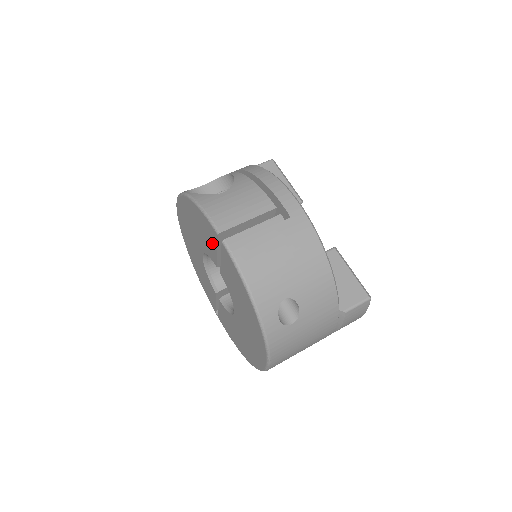
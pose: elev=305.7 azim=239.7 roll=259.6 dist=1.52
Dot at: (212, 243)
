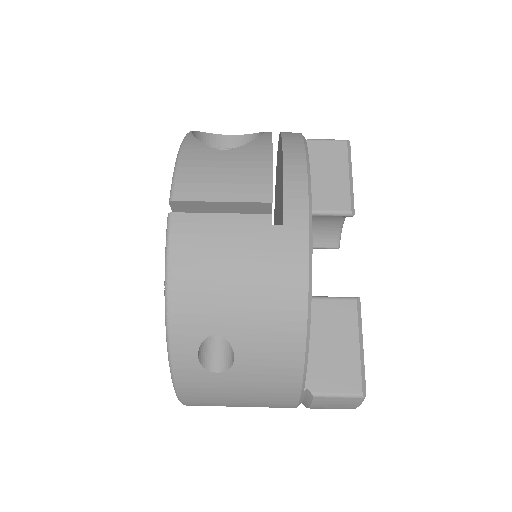
Dot at: occluded
